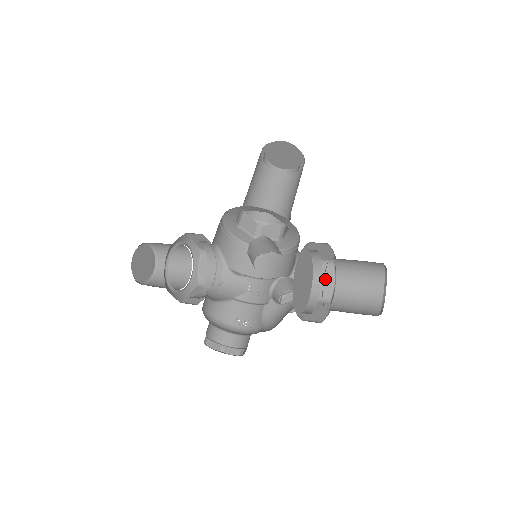
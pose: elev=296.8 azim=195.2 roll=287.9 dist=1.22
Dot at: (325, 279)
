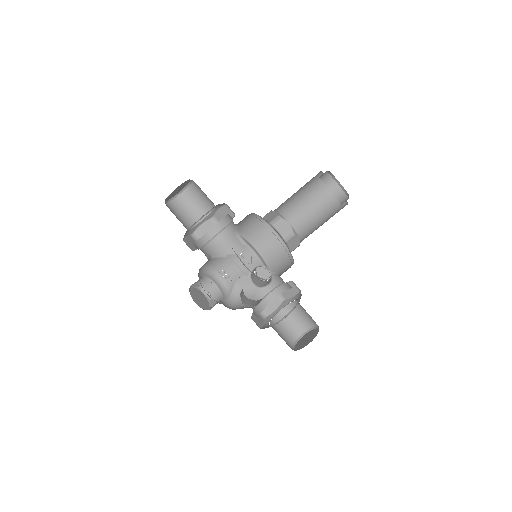
Dot at: (289, 290)
